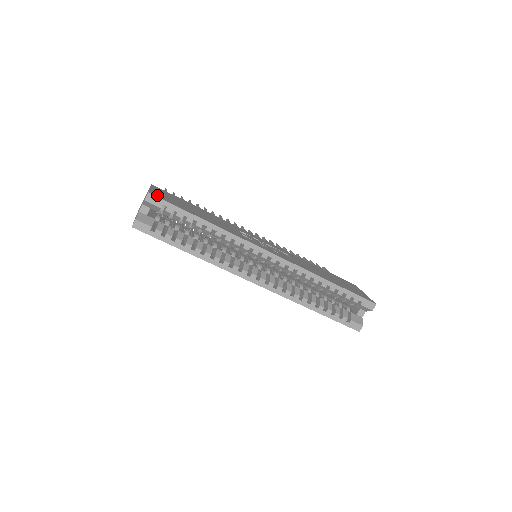
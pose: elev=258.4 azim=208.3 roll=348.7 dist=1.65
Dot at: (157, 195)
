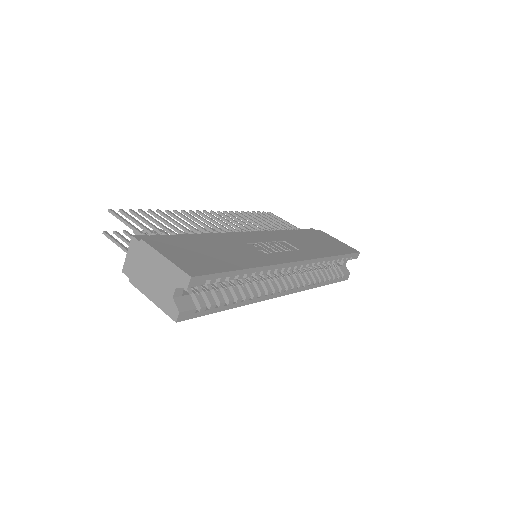
Dot at: (193, 270)
